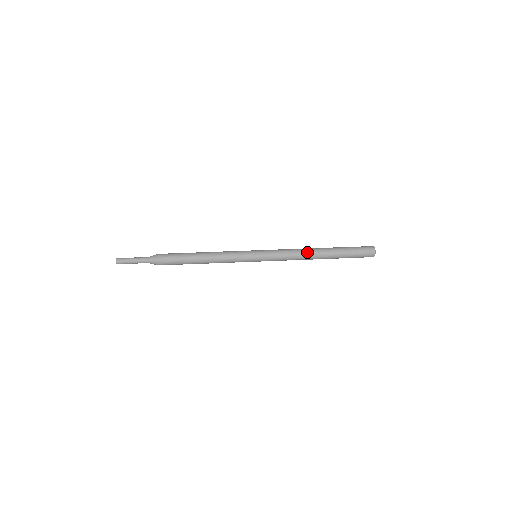
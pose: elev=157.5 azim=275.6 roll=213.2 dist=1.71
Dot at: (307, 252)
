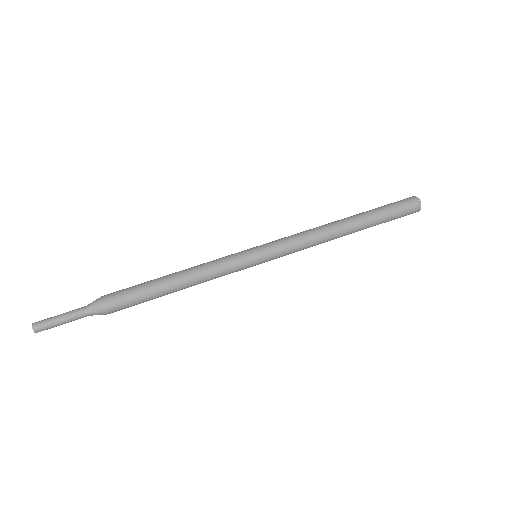
Dot at: occluded
